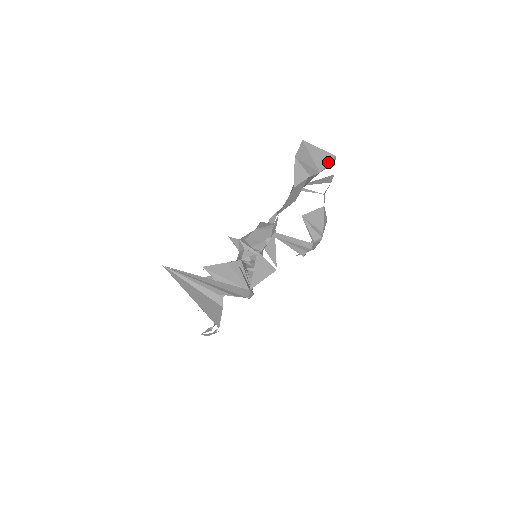
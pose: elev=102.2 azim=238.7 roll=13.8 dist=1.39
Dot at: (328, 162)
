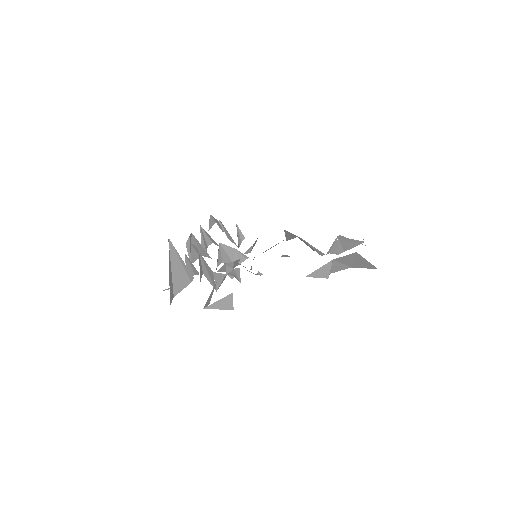
Dot at: (367, 268)
